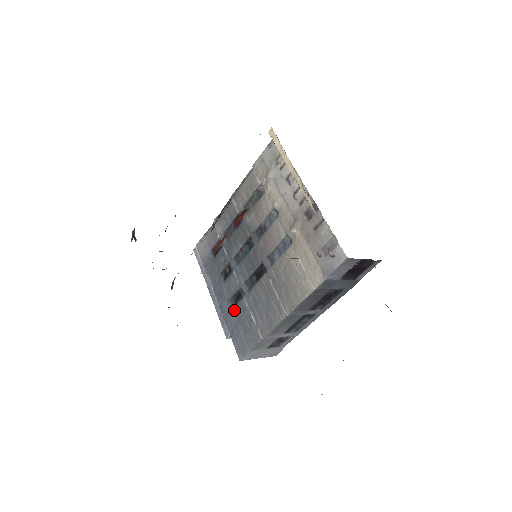
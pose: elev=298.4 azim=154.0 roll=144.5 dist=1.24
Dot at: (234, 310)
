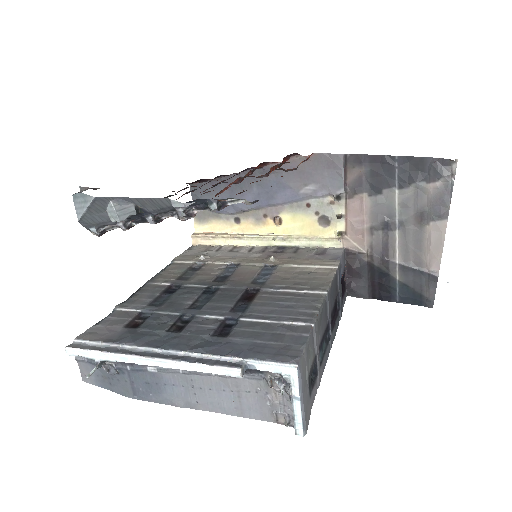
Dot at: (231, 336)
